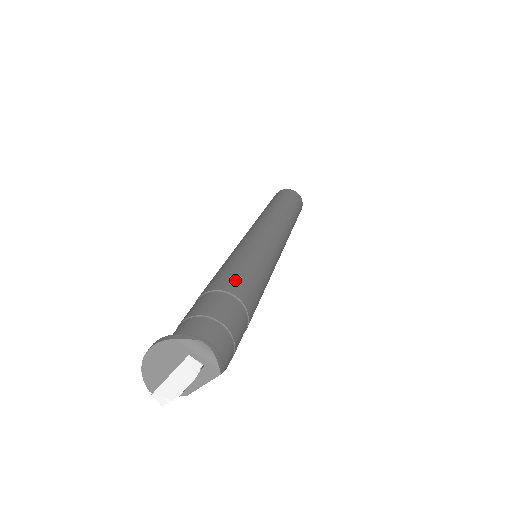
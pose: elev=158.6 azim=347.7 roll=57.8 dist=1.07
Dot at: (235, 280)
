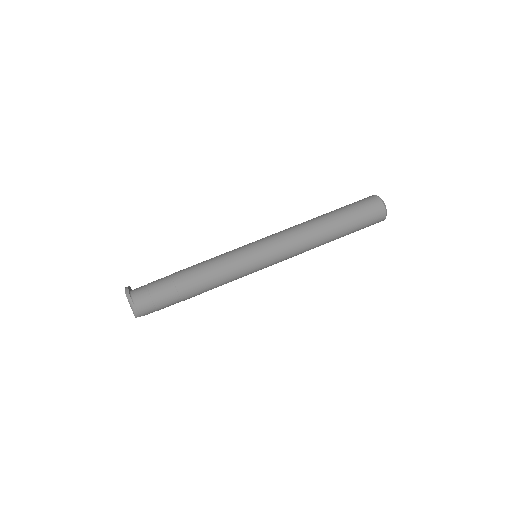
Dot at: (189, 280)
